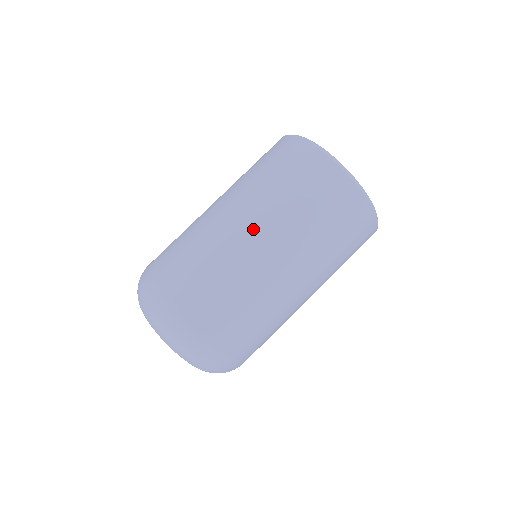
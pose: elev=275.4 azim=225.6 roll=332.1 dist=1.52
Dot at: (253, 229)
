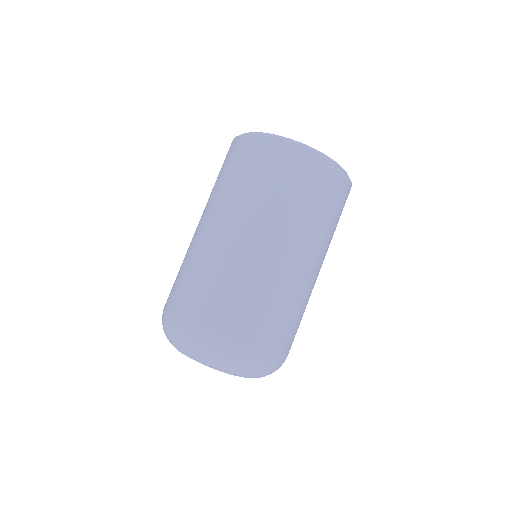
Dot at: (287, 249)
